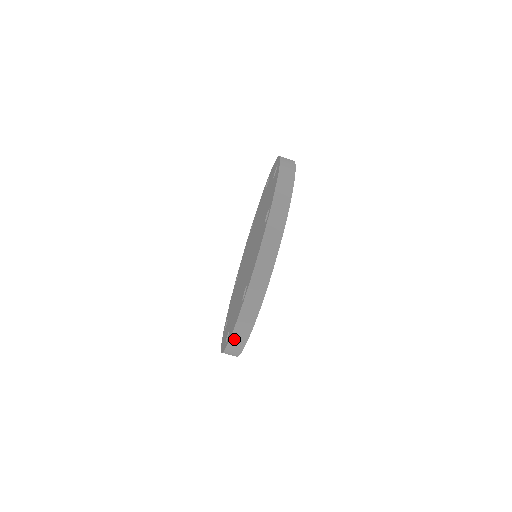
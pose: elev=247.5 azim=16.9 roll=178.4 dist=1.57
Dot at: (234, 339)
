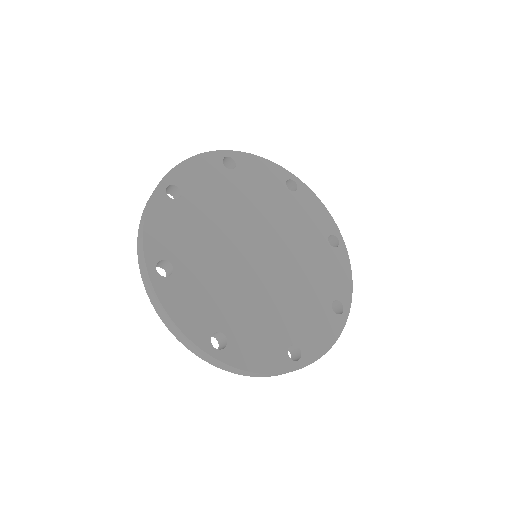
Dot at: (171, 329)
